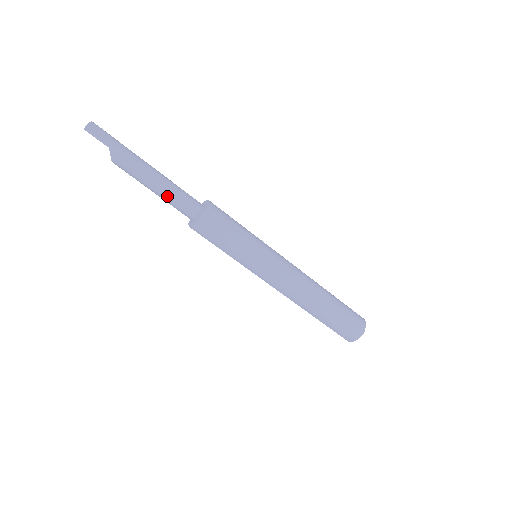
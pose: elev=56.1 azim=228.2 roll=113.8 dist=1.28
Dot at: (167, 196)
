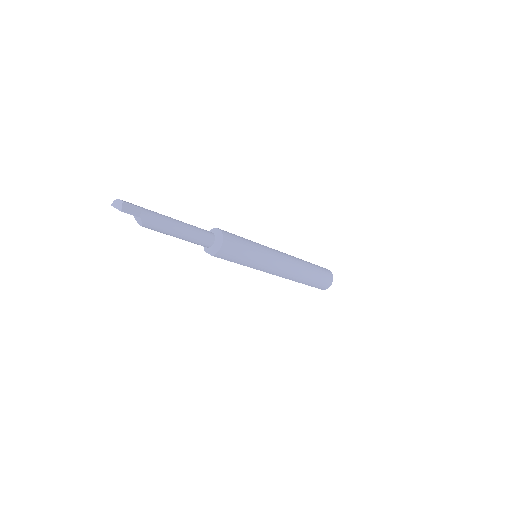
Dot at: (189, 238)
